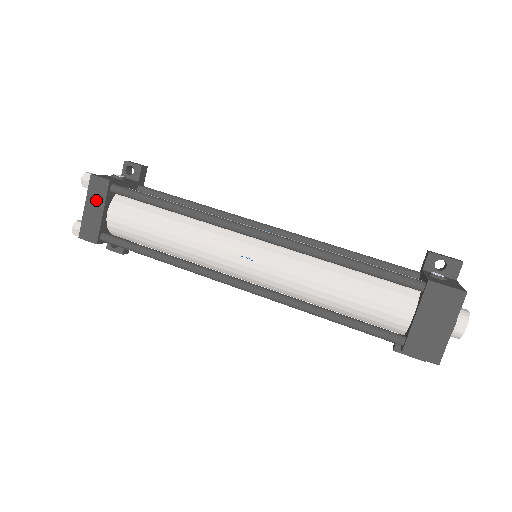
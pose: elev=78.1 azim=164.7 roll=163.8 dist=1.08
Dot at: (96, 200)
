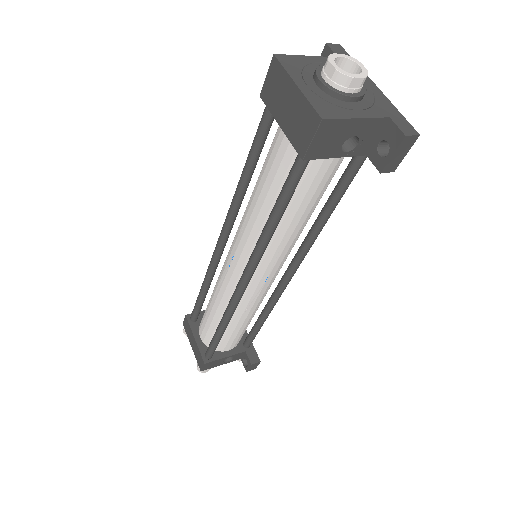
Dot at: (190, 335)
